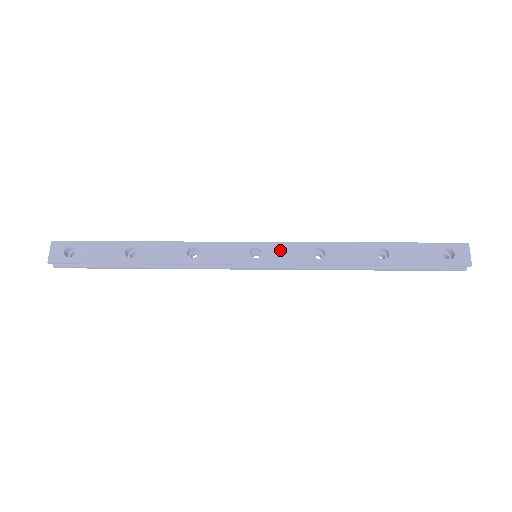
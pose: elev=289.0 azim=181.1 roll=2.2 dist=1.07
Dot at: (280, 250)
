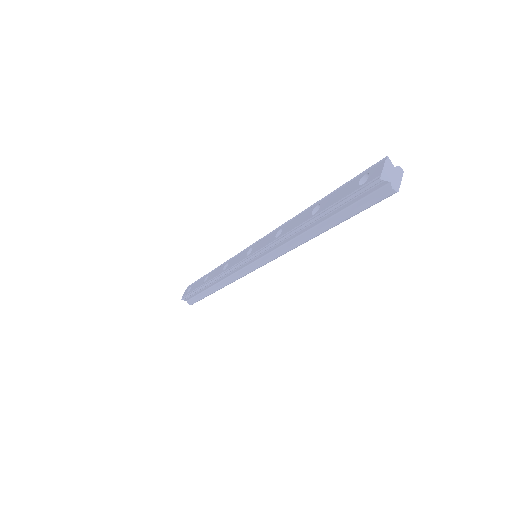
Dot at: (261, 243)
